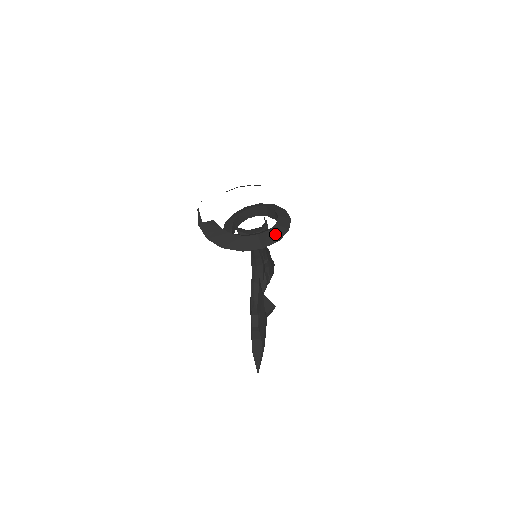
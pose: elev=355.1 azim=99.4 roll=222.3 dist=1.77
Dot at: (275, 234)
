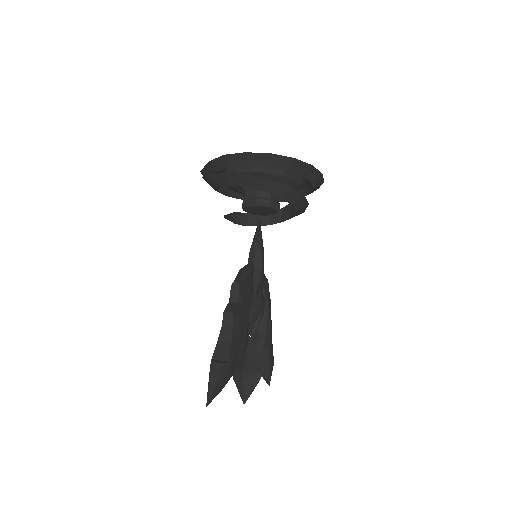
Dot at: occluded
